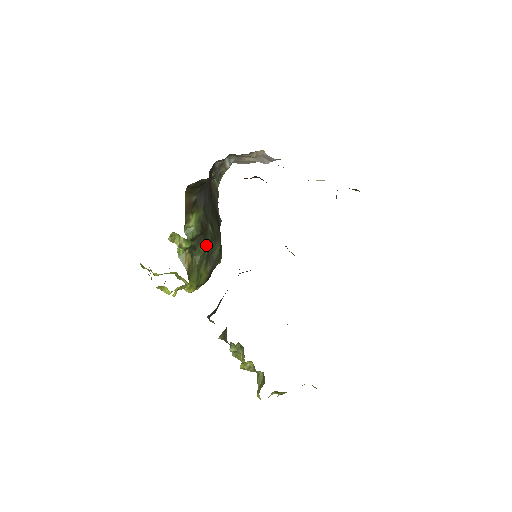
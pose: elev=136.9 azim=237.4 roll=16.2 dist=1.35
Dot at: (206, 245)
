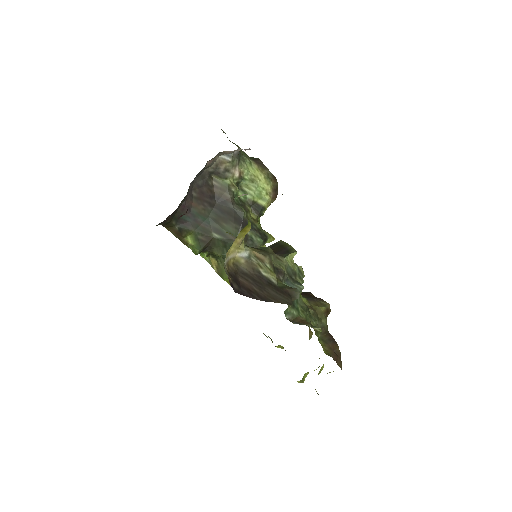
Dot at: (221, 249)
